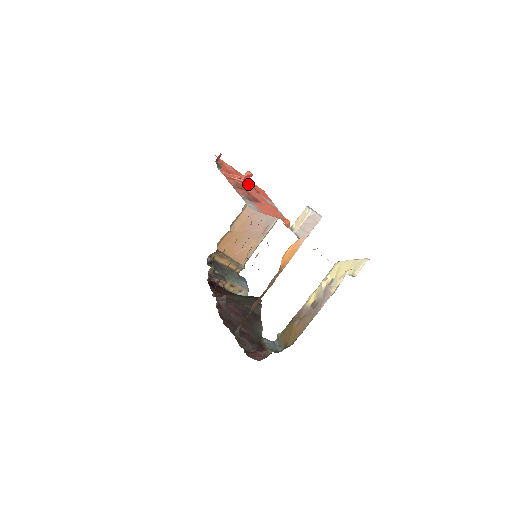
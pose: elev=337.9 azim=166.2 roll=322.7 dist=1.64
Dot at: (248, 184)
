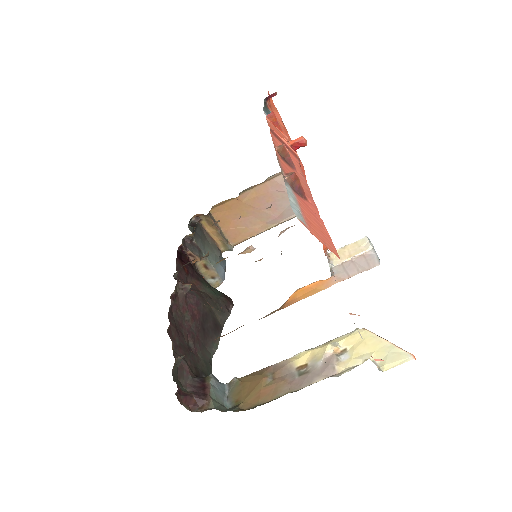
Dot at: (295, 155)
